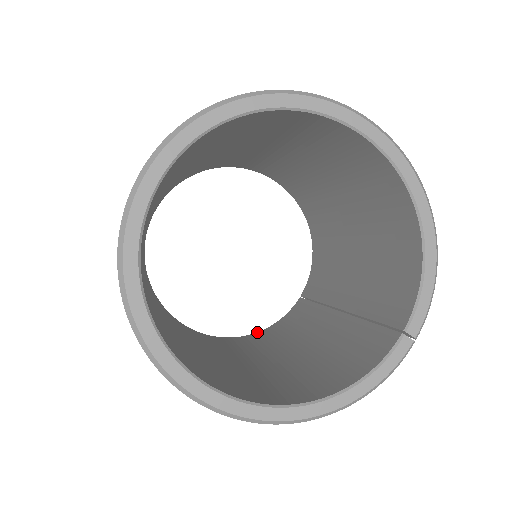
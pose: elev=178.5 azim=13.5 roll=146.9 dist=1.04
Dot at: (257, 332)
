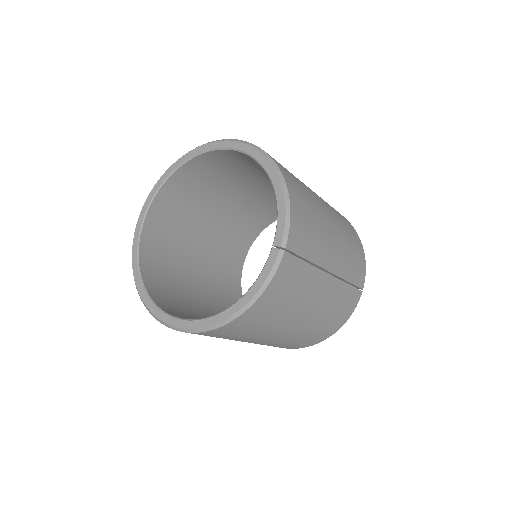
Dot at: occluded
